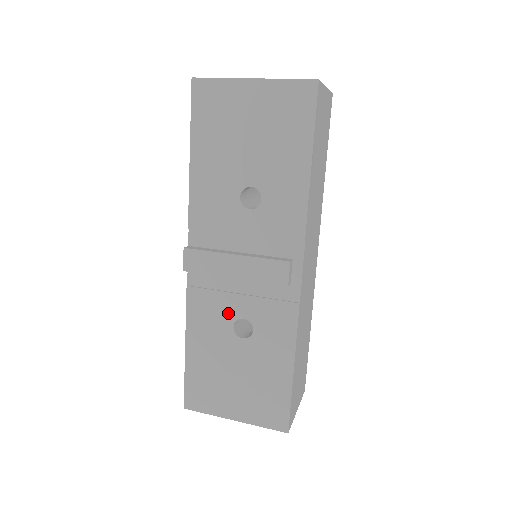
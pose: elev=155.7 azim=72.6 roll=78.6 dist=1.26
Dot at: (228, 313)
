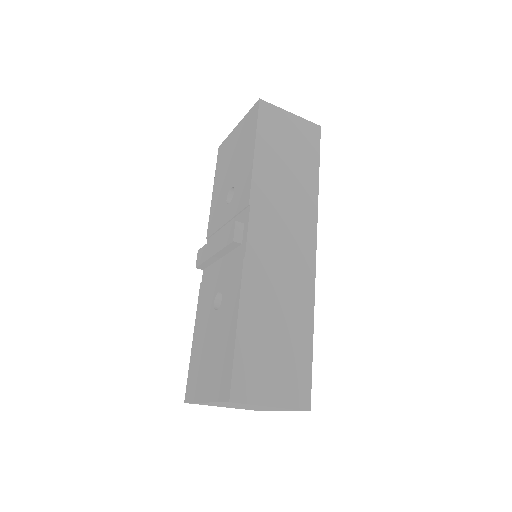
Dot at: (213, 292)
